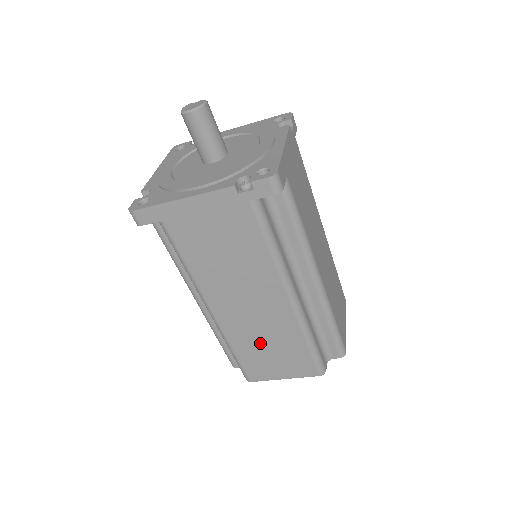
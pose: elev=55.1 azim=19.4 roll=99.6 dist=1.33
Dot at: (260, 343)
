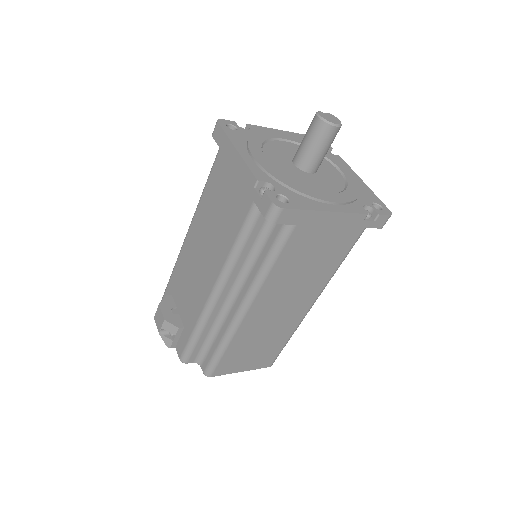
Dot at: (256, 341)
